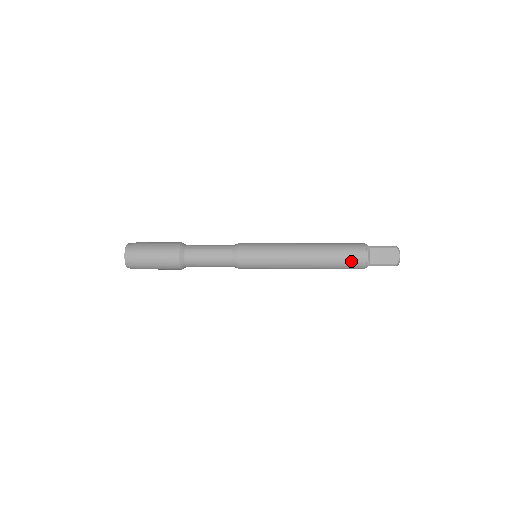
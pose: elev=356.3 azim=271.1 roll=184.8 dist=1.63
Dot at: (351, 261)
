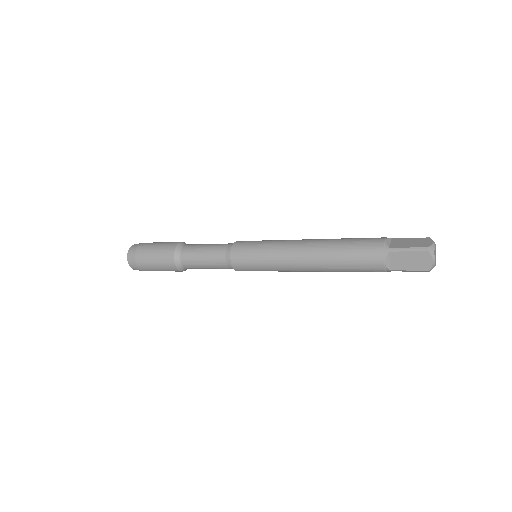
Dot at: (363, 244)
